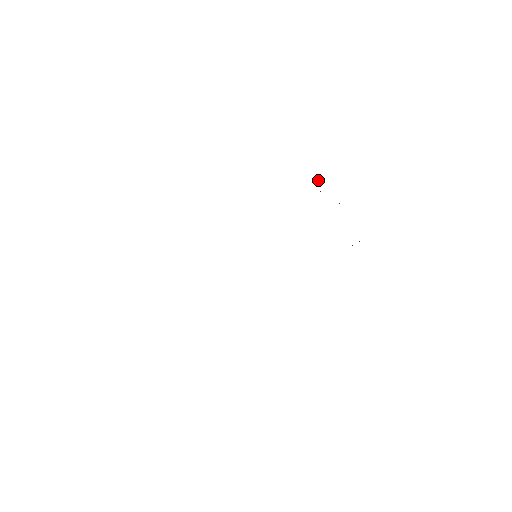
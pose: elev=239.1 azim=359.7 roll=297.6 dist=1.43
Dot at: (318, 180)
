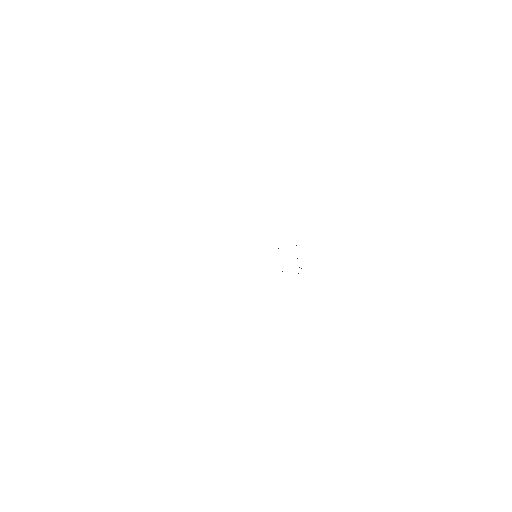
Dot at: occluded
